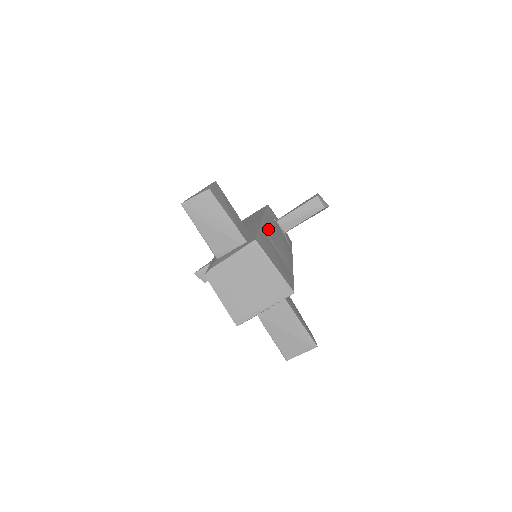
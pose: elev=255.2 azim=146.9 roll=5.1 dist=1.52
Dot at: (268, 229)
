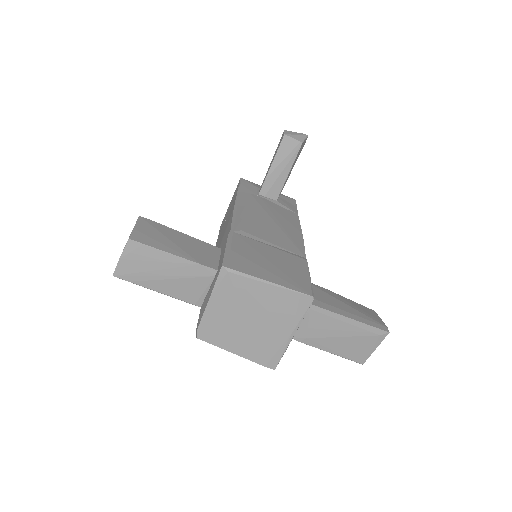
Dot at: (245, 223)
